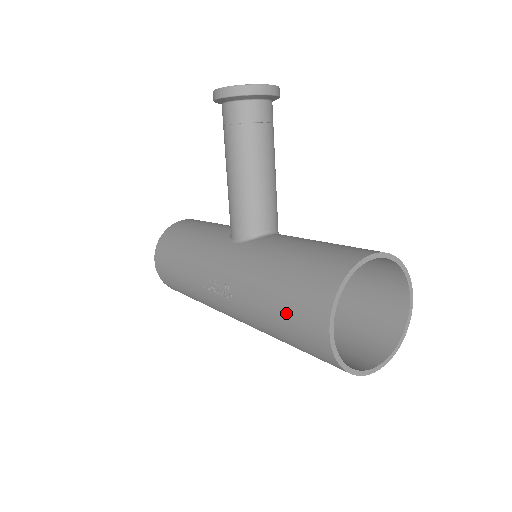
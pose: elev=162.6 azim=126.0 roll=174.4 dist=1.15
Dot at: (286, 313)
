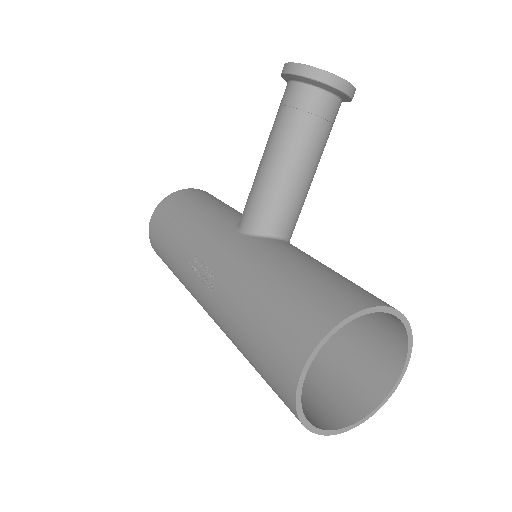
Dot at: (262, 330)
